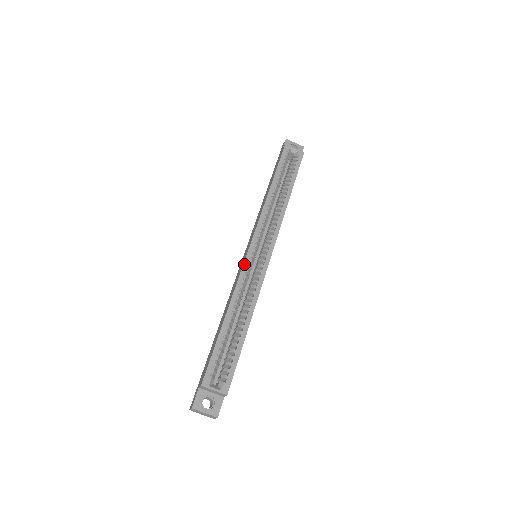
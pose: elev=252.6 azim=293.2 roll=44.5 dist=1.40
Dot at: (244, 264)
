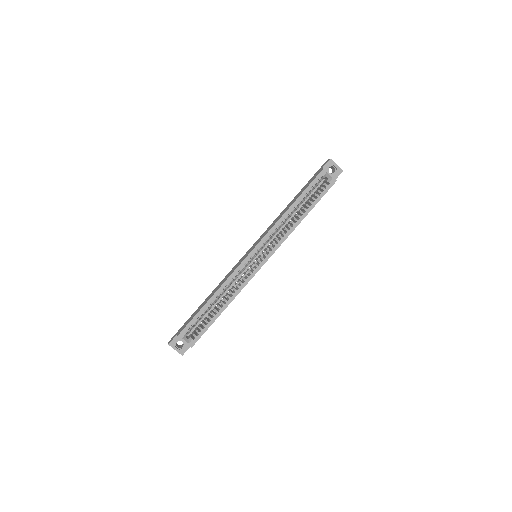
Dot at: (241, 264)
